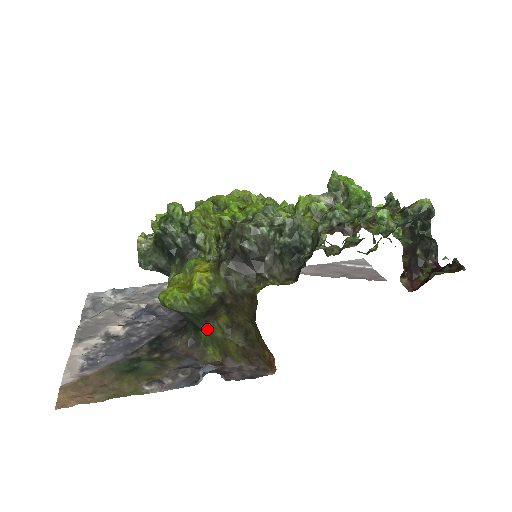
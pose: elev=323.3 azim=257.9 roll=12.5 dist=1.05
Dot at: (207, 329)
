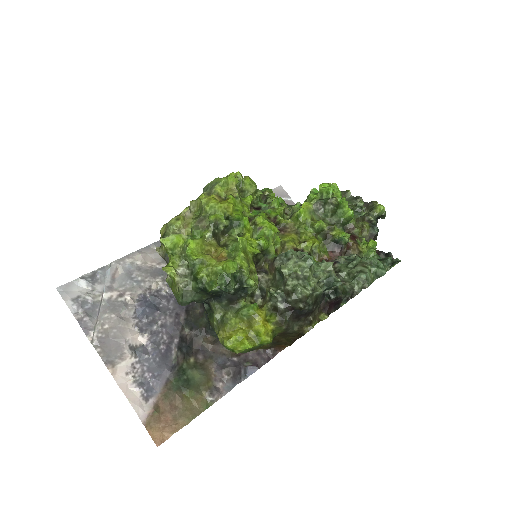
Dot at: occluded
